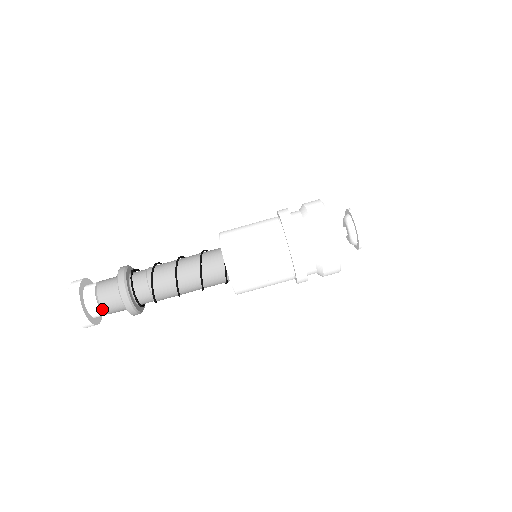
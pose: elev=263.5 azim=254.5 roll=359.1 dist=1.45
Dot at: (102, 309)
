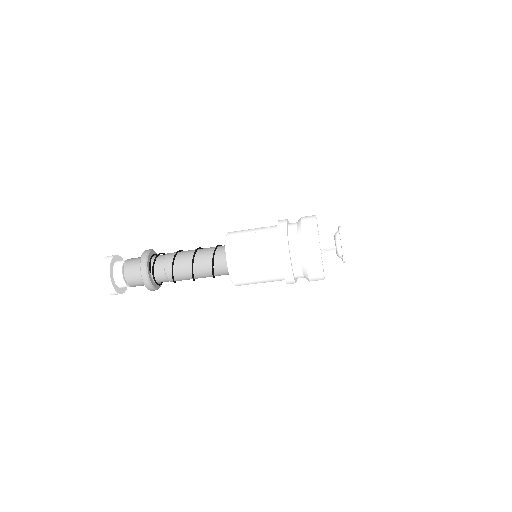
Dot at: occluded
